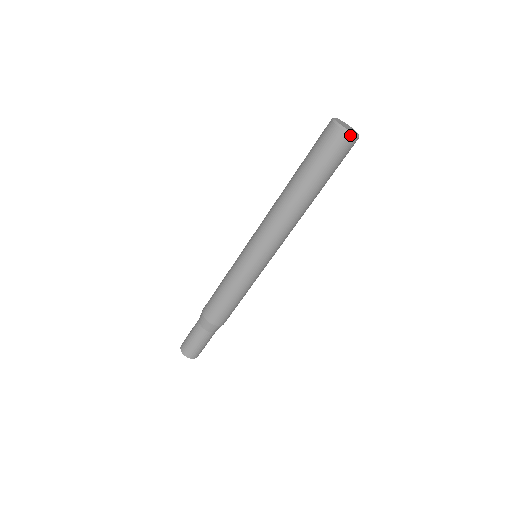
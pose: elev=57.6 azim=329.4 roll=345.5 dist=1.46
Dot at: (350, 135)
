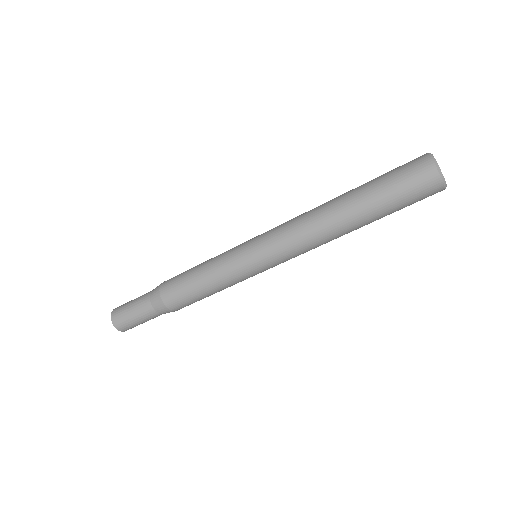
Dot at: (444, 189)
